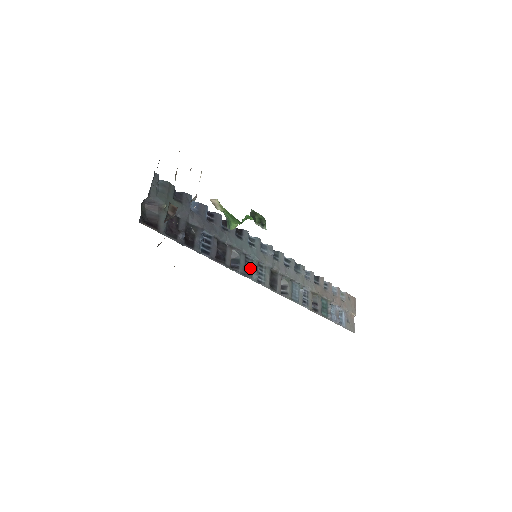
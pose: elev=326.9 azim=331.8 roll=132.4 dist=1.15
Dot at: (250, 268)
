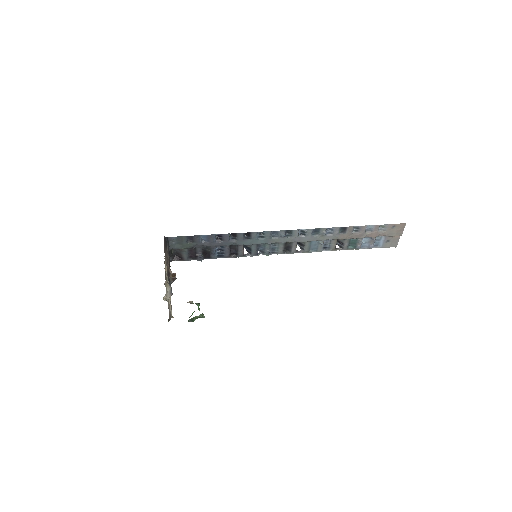
Dot at: (263, 249)
